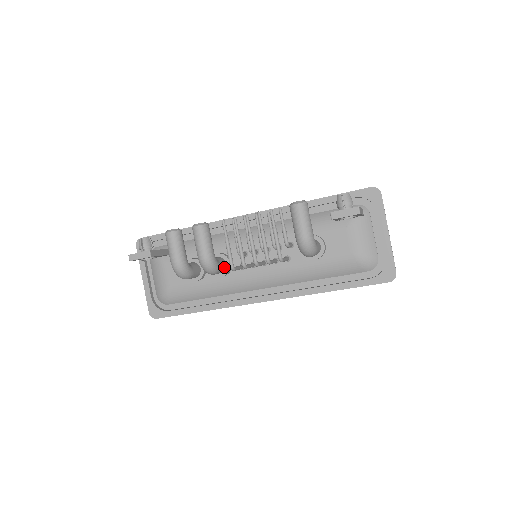
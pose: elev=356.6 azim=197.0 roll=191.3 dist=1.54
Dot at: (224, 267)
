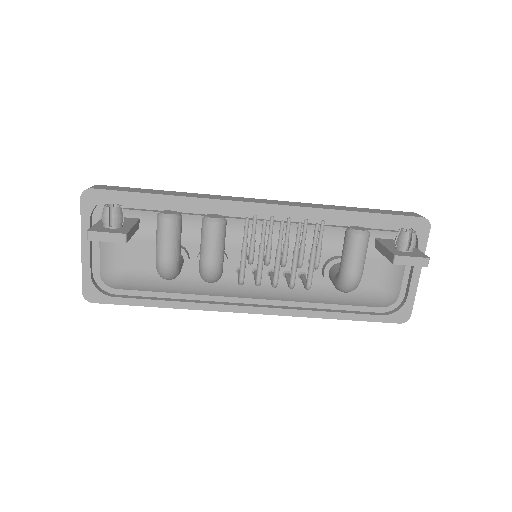
Dot at: occluded
